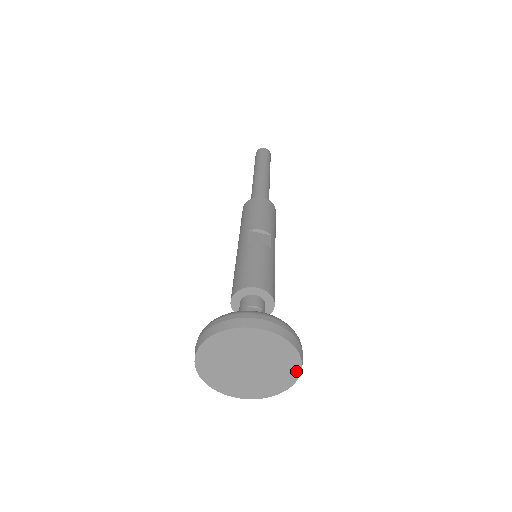
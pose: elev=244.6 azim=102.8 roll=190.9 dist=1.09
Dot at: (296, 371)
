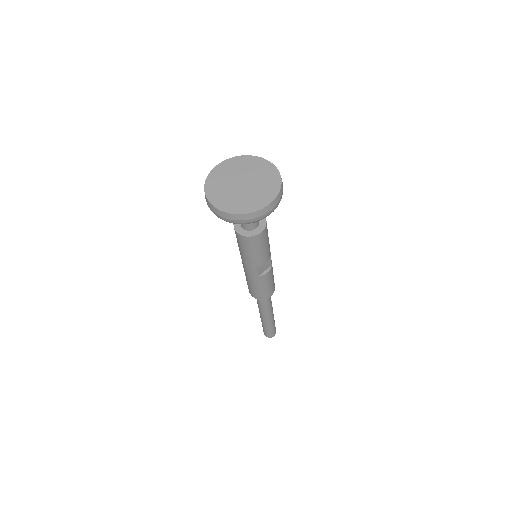
Dot at: (266, 163)
